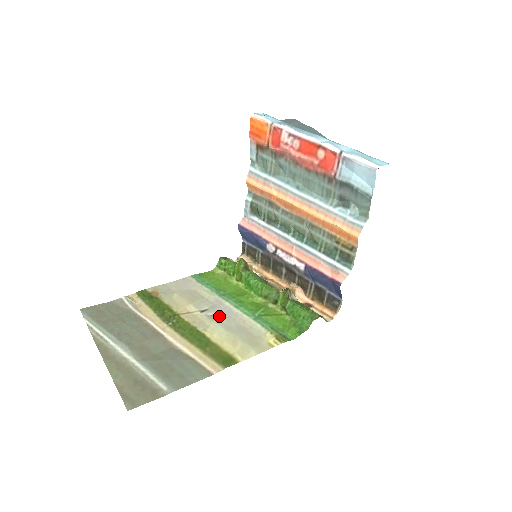
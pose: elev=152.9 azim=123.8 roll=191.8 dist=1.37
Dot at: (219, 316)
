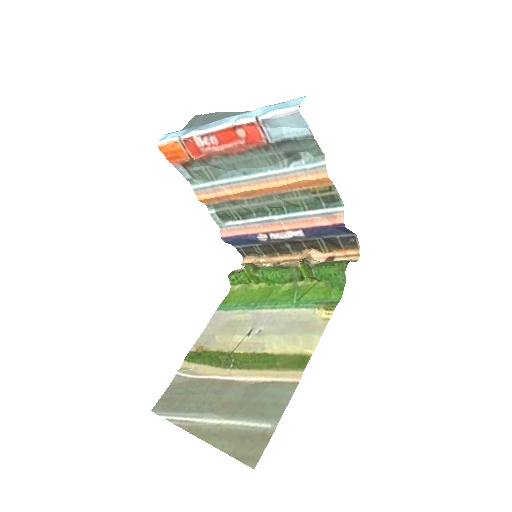
Dot at: (265, 327)
